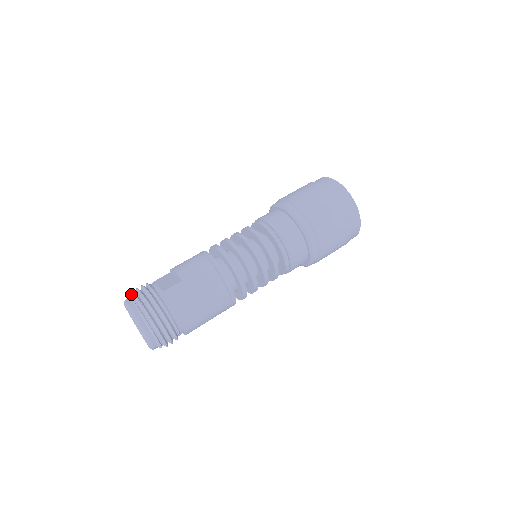
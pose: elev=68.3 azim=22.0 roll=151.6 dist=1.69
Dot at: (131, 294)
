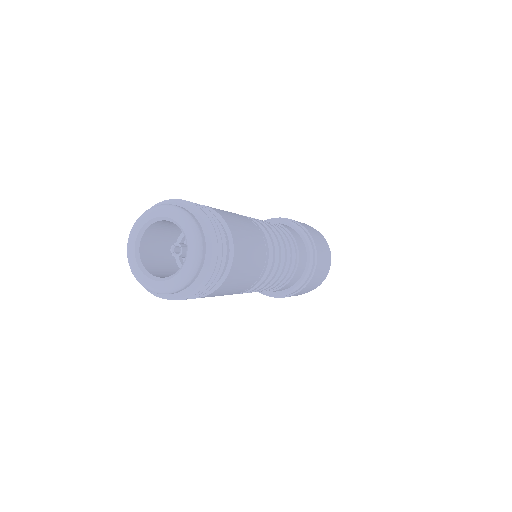
Dot at: occluded
